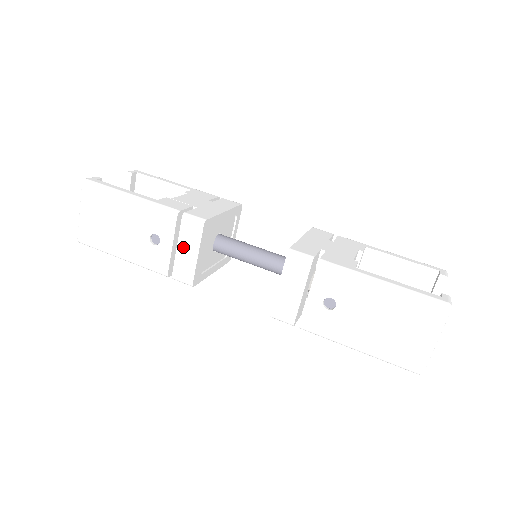
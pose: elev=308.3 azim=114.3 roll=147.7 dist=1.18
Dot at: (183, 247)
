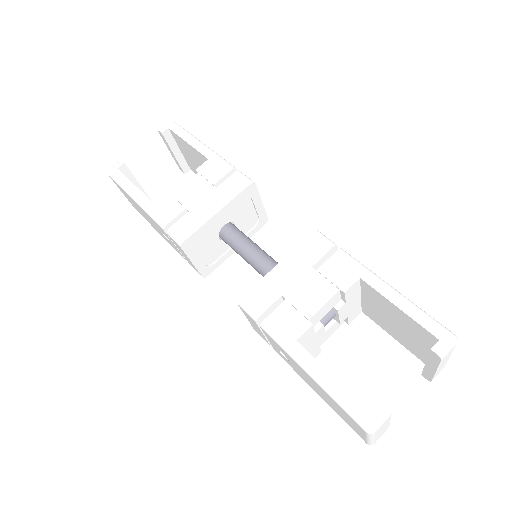
Dot at: (182, 252)
